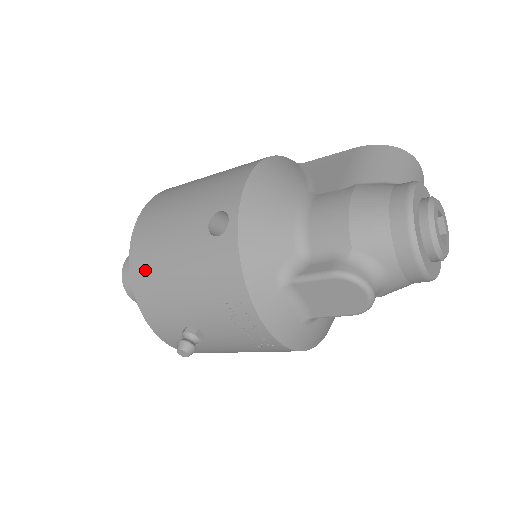
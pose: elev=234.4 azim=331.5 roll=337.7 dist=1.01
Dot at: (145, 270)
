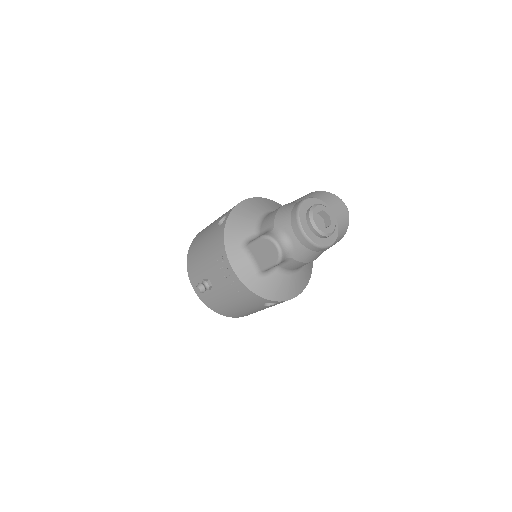
Dot at: (193, 251)
